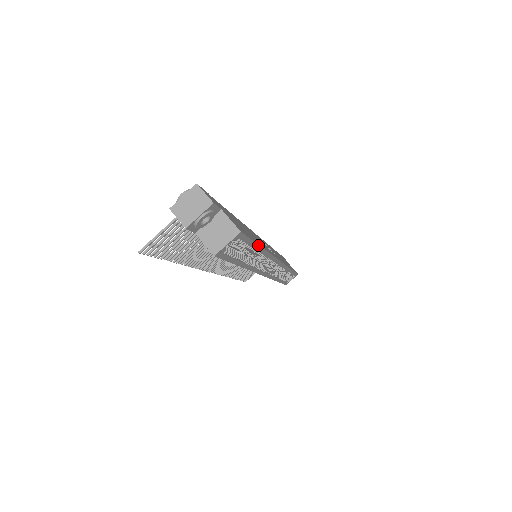
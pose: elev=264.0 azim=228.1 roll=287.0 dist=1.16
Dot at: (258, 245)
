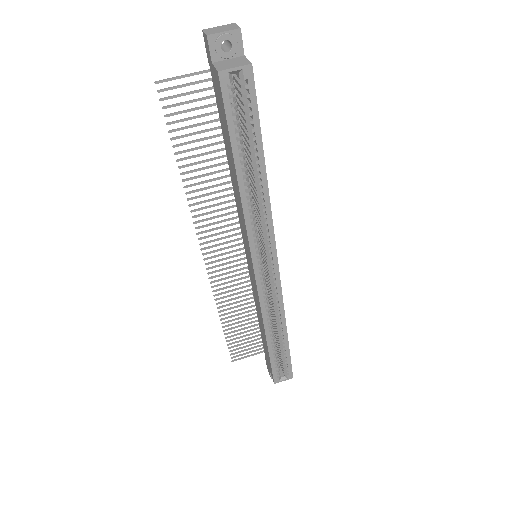
Dot at: (262, 147)
